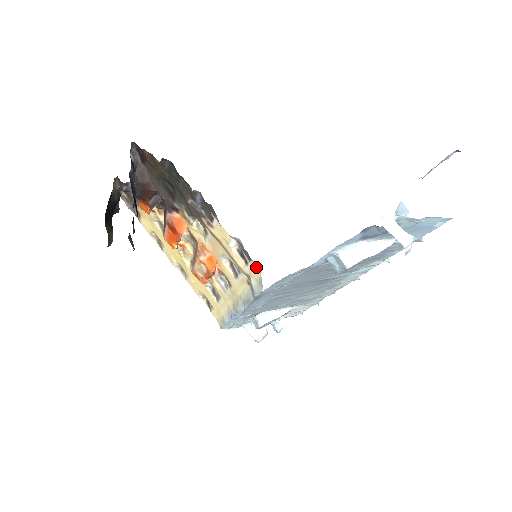
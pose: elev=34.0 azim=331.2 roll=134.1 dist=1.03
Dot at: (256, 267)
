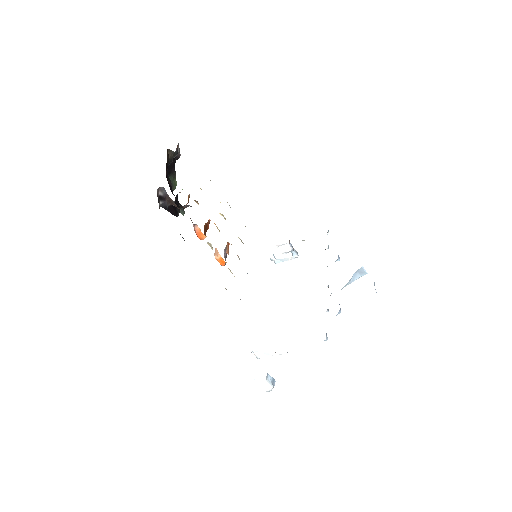
Dot at: occluded
